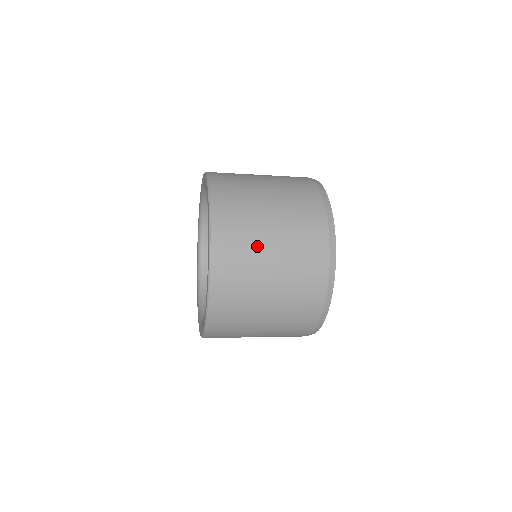
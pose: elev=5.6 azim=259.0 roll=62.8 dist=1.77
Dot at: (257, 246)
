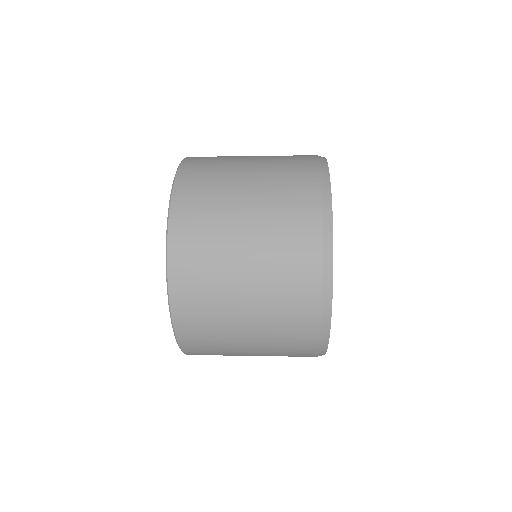
Dot at: (225, 252)
